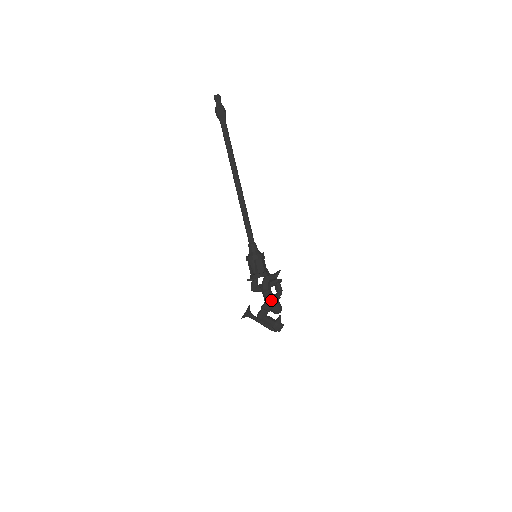
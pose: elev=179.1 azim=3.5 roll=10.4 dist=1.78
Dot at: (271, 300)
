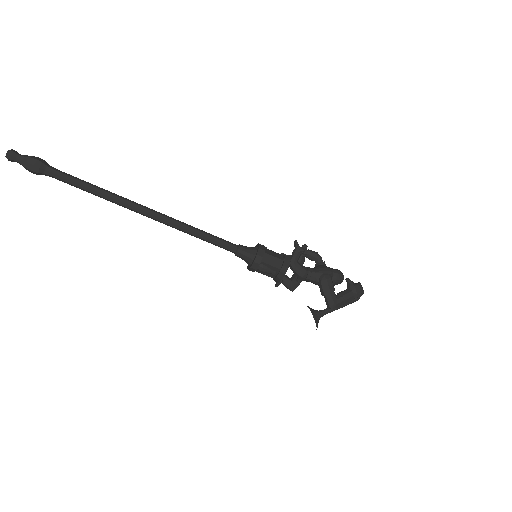
Dot at: (323, 278)
